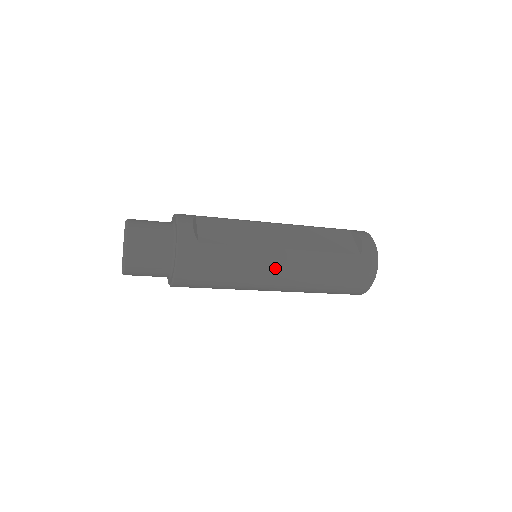
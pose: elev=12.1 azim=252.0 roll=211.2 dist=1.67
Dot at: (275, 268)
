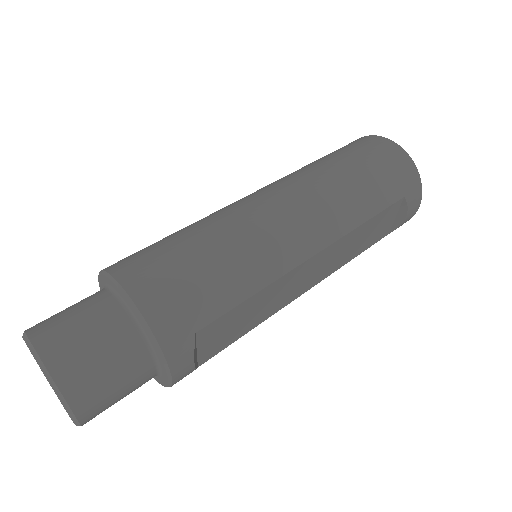
Dot at: occluded
